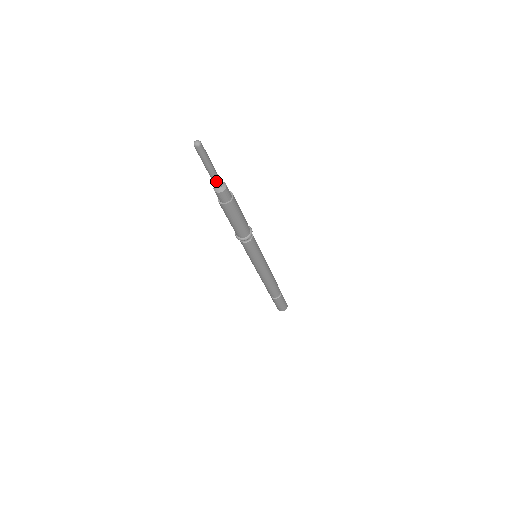
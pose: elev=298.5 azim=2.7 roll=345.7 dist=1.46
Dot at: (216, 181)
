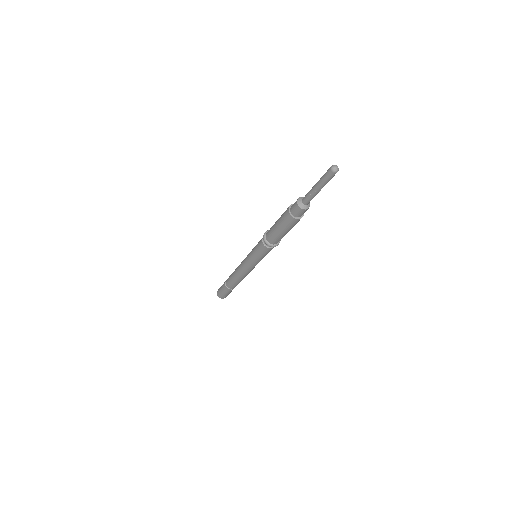
Dot at: (310, 199)
